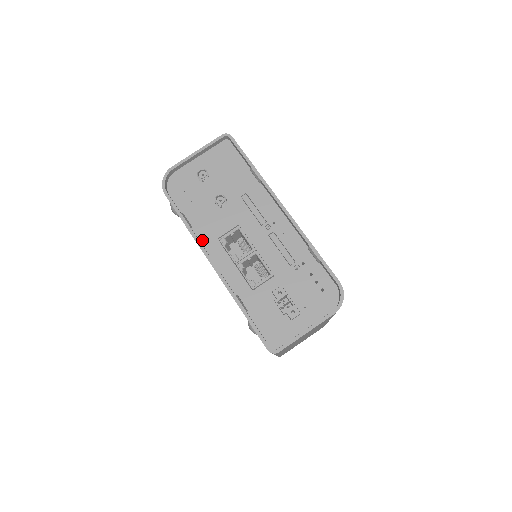
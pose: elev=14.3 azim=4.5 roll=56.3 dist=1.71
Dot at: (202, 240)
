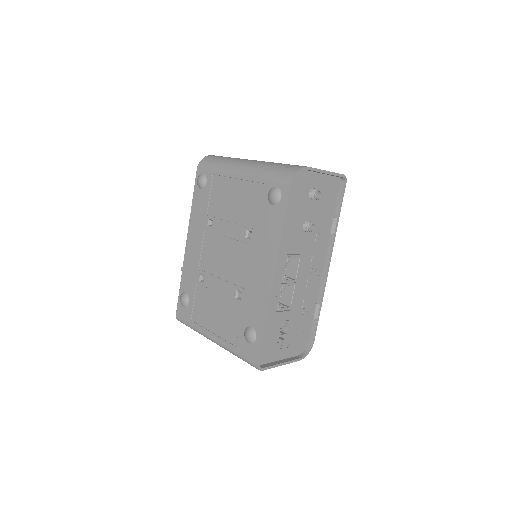
Dot at: occluded
